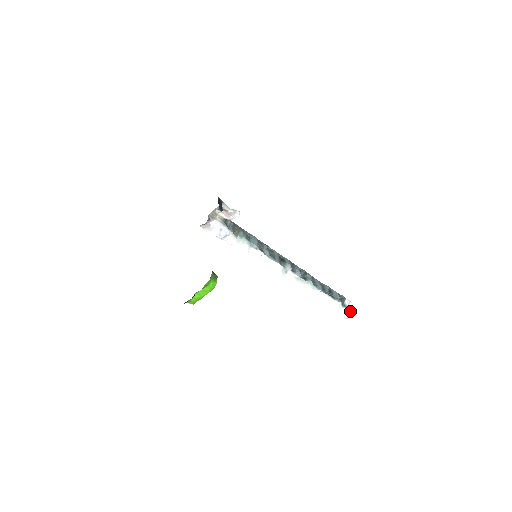
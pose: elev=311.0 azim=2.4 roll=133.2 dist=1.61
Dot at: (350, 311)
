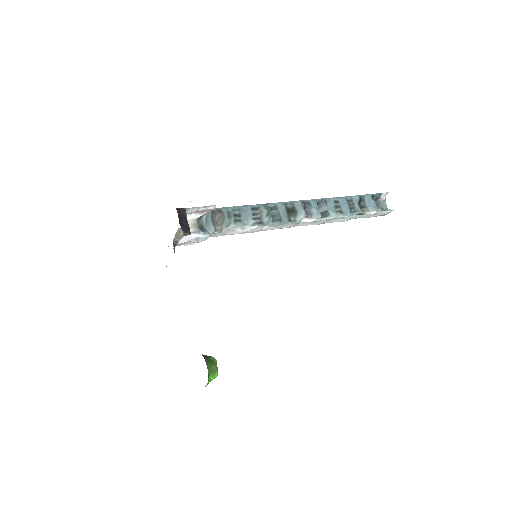
Dot at: (389, 211)
